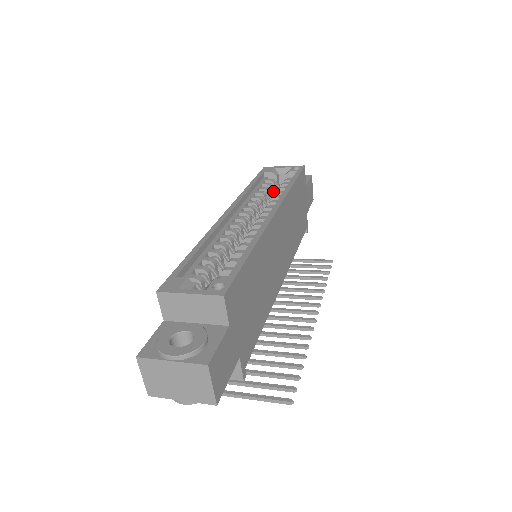
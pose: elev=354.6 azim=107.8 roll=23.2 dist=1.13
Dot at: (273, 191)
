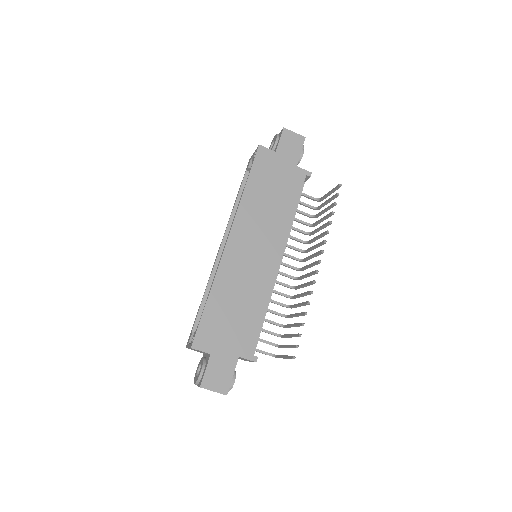
Dot at: occluded
